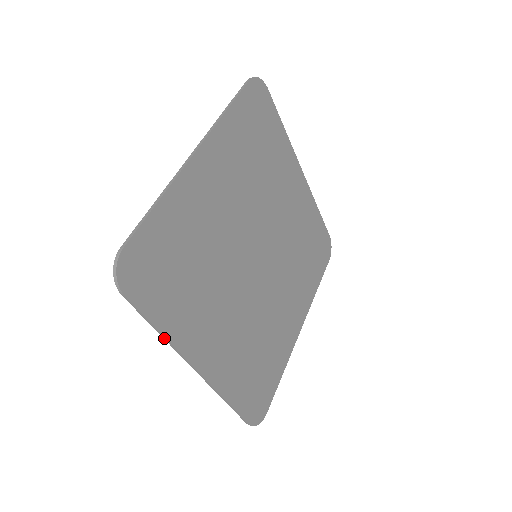
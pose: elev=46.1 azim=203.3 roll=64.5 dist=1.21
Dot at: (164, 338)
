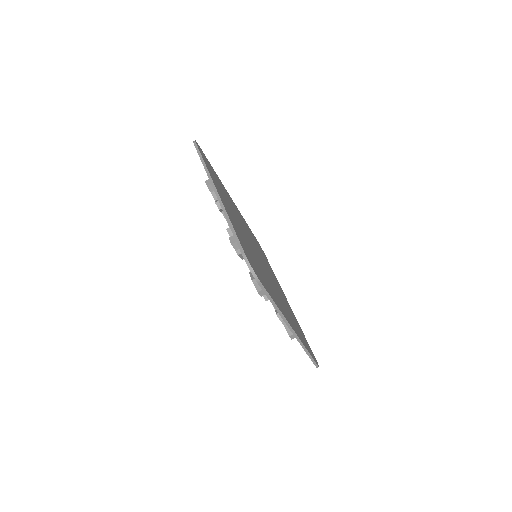
Dot at: (277, 310)
